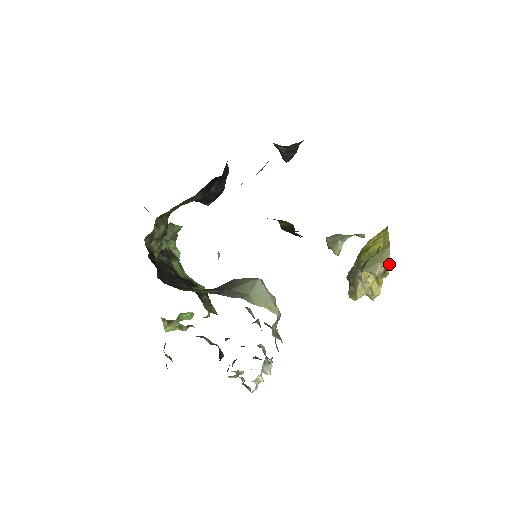
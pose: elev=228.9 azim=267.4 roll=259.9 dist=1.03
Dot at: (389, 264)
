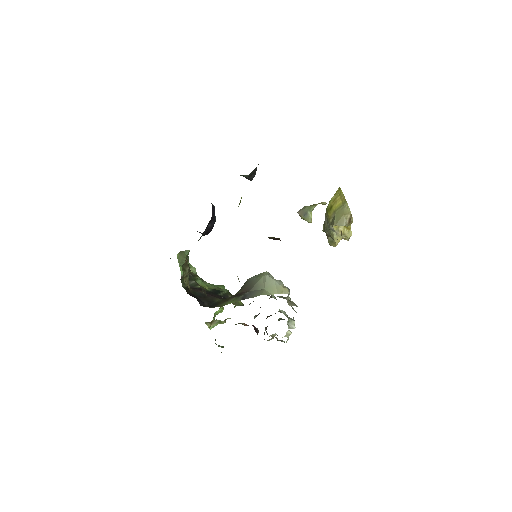
Dot at: (351, 215)
